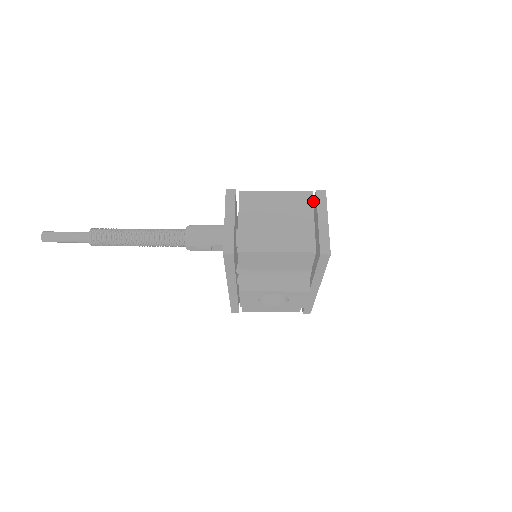
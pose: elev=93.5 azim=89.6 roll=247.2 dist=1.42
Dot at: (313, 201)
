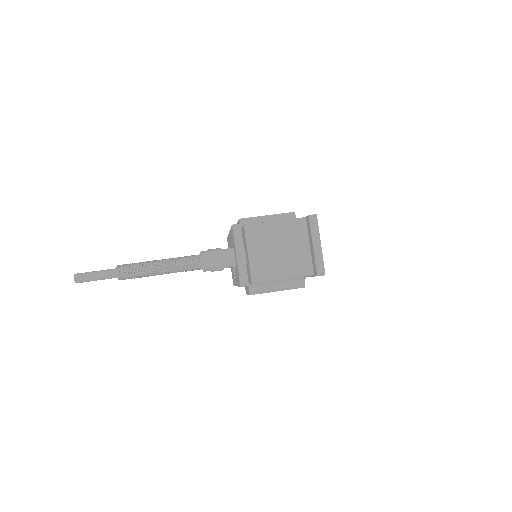
Dot at: occluded
